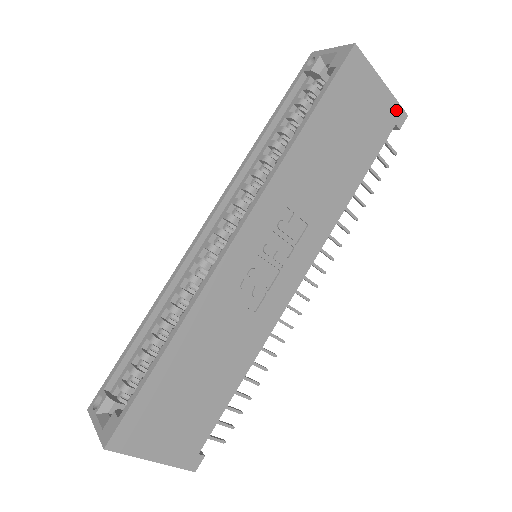
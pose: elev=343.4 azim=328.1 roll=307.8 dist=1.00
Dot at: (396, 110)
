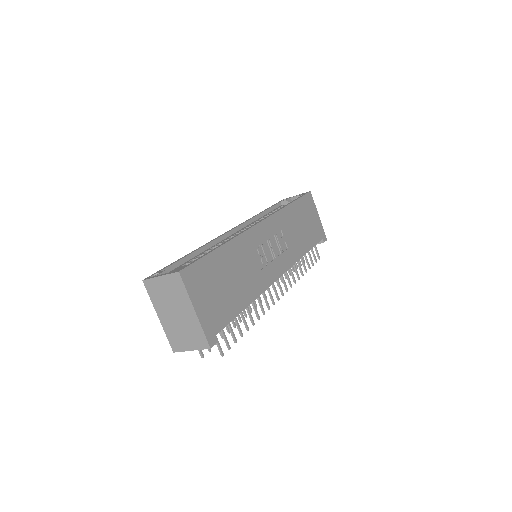
Dot at: (323, 233)
